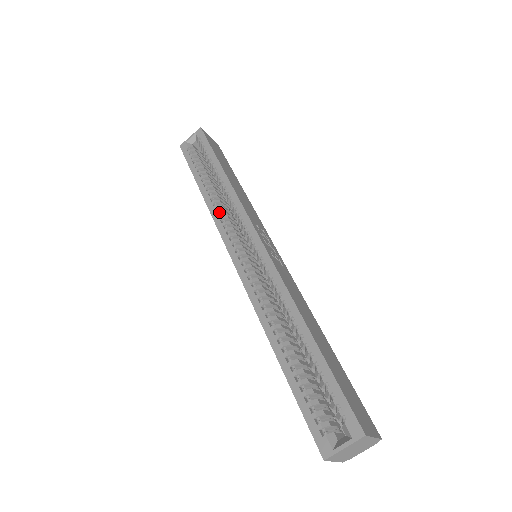
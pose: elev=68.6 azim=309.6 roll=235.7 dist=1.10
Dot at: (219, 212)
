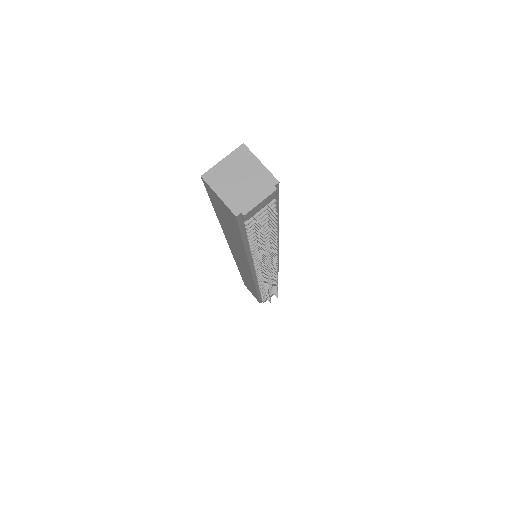
Dot at: occluded
